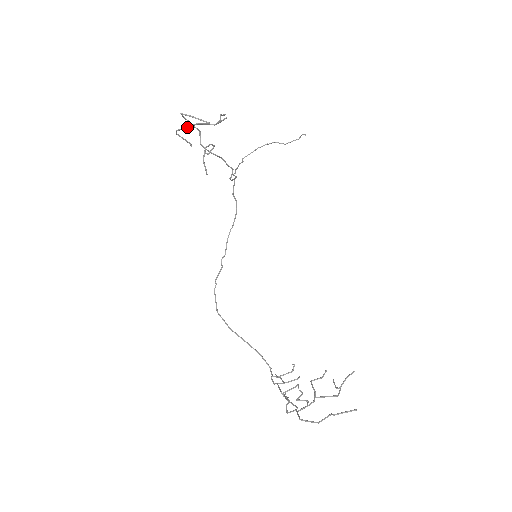
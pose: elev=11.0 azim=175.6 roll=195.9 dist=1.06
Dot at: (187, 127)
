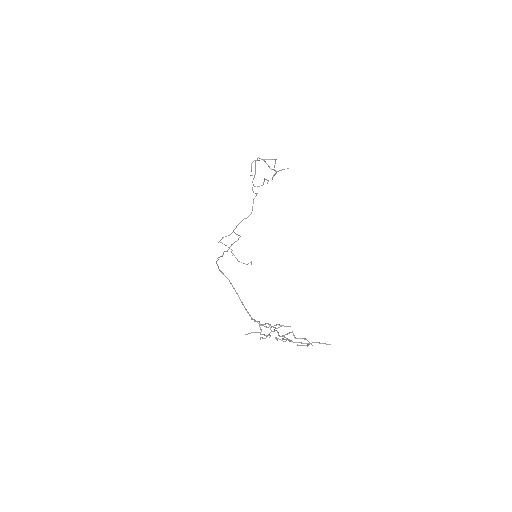
Dot at: (267, 159)
